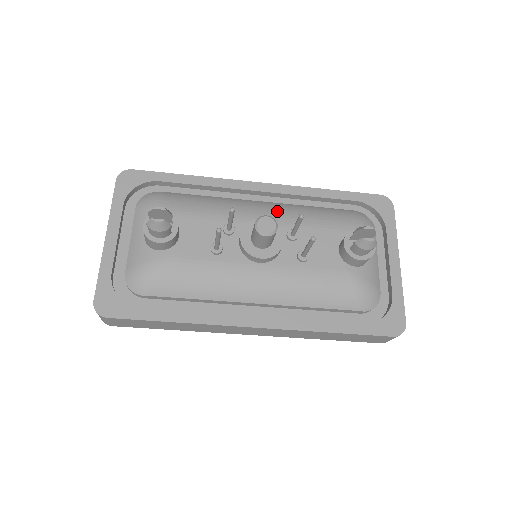
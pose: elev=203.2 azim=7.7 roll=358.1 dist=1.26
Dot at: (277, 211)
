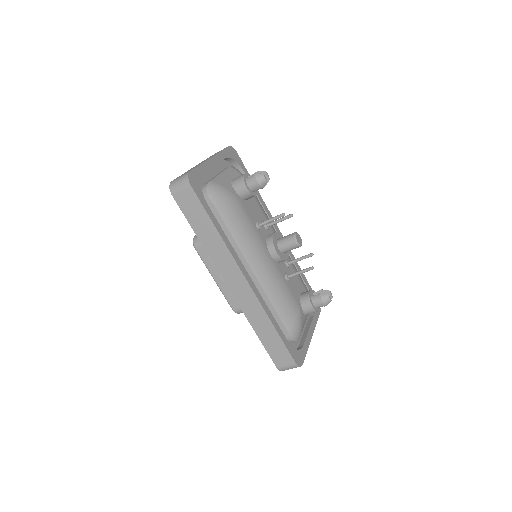
Dot at: occluded
